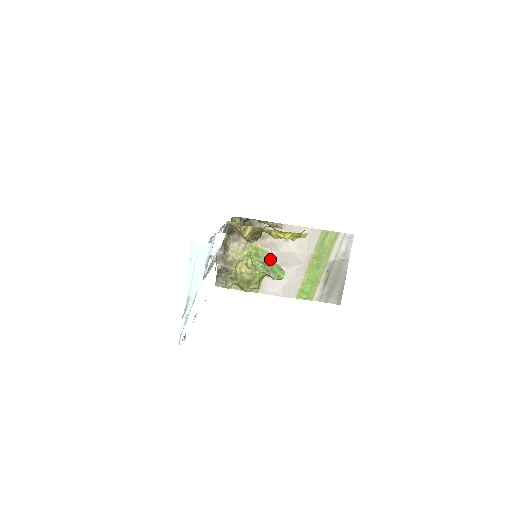
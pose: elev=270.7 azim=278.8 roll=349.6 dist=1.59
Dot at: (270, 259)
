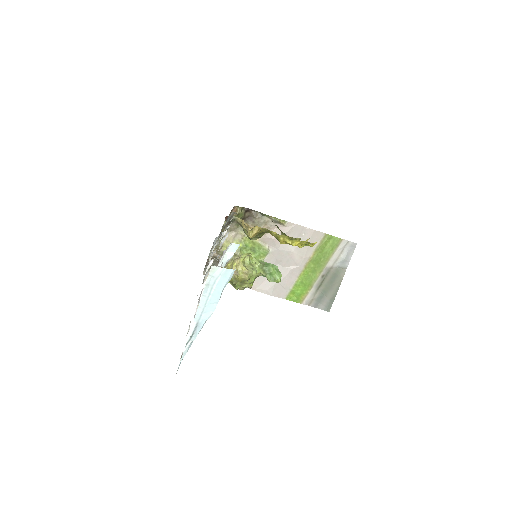
Dot at: (266, 255)
